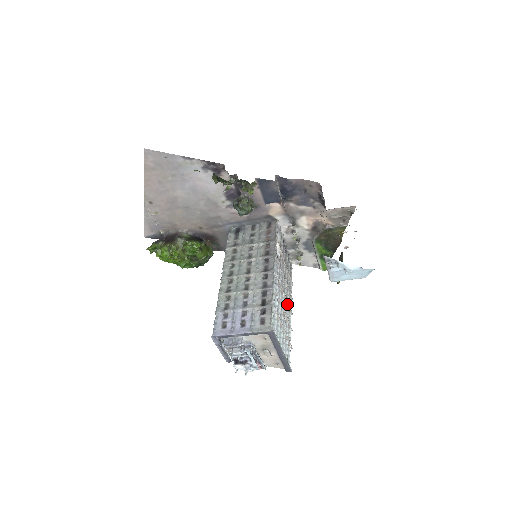
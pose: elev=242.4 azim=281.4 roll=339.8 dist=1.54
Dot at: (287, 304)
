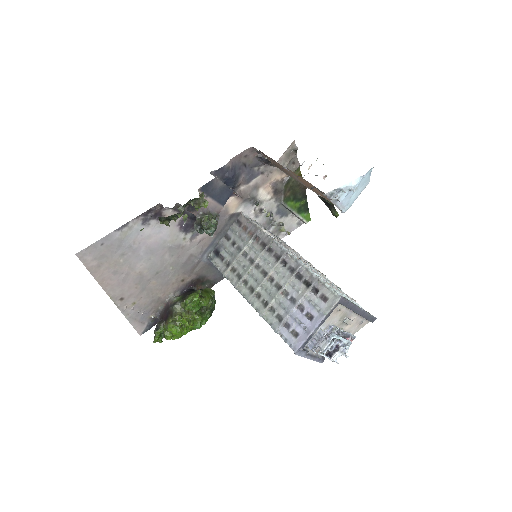
Dot at: occluded
